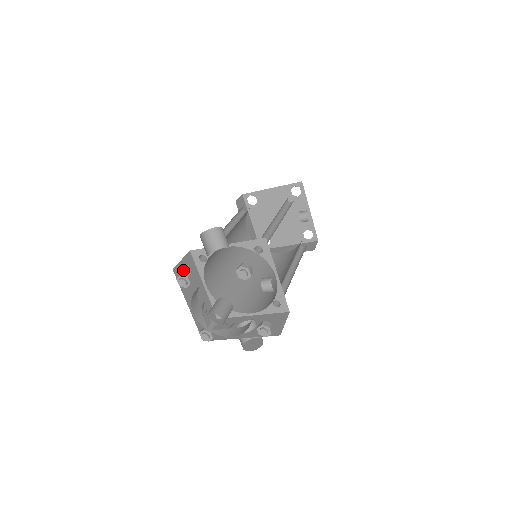
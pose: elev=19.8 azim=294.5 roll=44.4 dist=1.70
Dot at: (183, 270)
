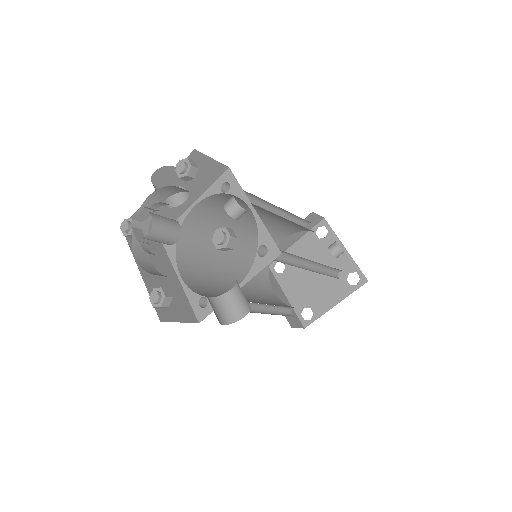
Dot at: occluded
